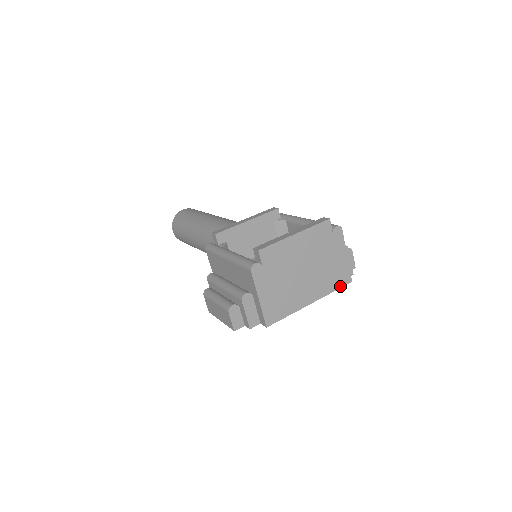
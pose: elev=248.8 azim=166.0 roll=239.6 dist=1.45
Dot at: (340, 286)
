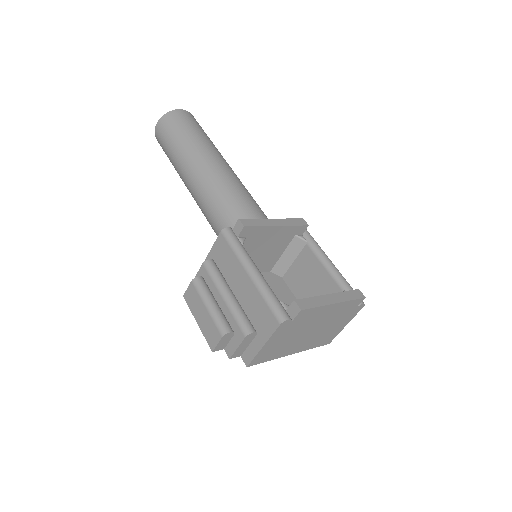
Dot at: (320, 345)
